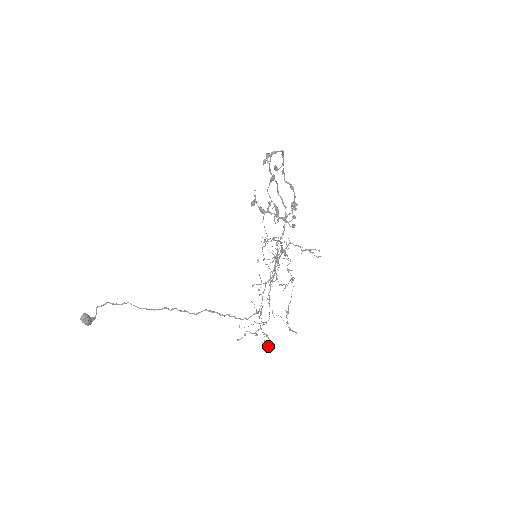
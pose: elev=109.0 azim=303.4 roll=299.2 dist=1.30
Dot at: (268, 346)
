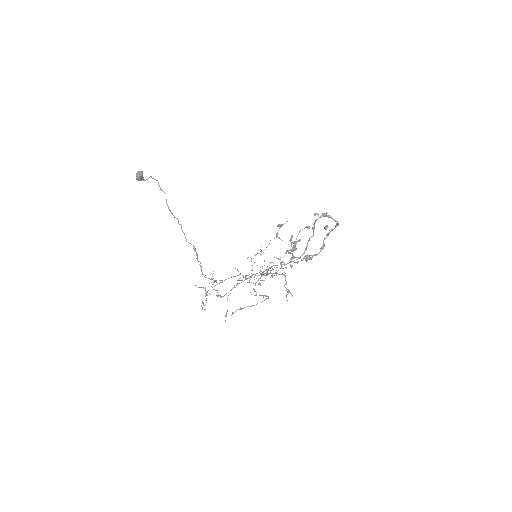
Dot at: occluded
